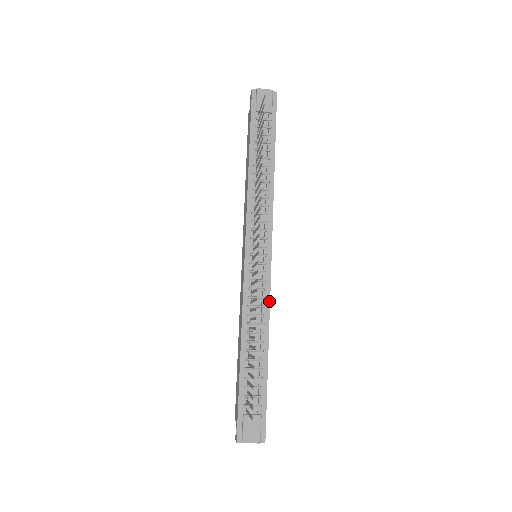
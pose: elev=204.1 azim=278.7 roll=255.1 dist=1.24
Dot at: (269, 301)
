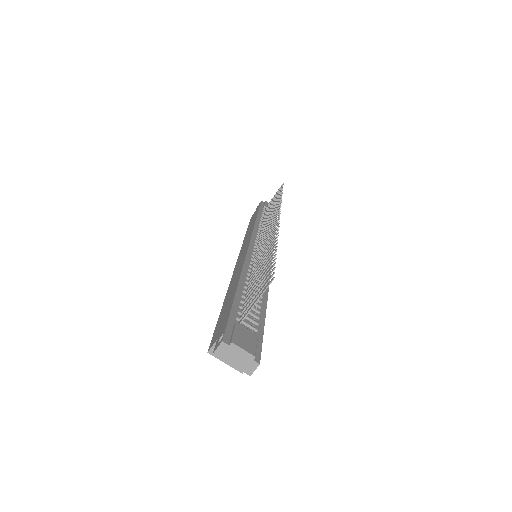
Dot at: (269, 276)
